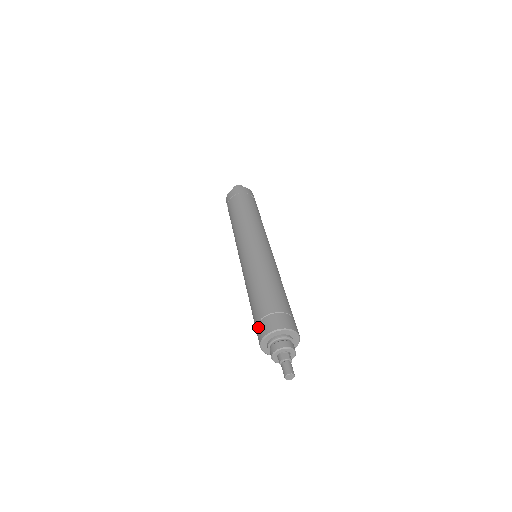
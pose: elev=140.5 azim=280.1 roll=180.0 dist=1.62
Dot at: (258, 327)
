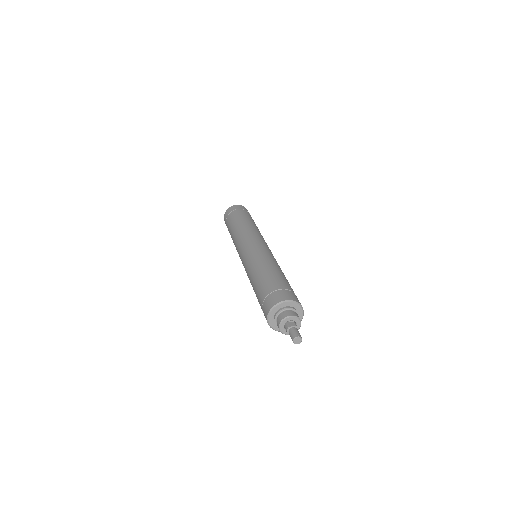
Dot at: (264, 303)
